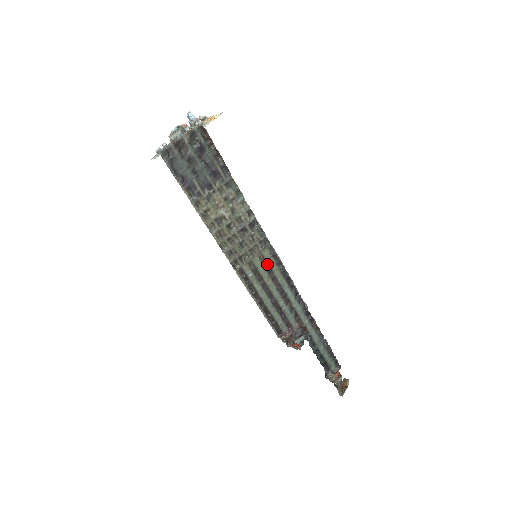
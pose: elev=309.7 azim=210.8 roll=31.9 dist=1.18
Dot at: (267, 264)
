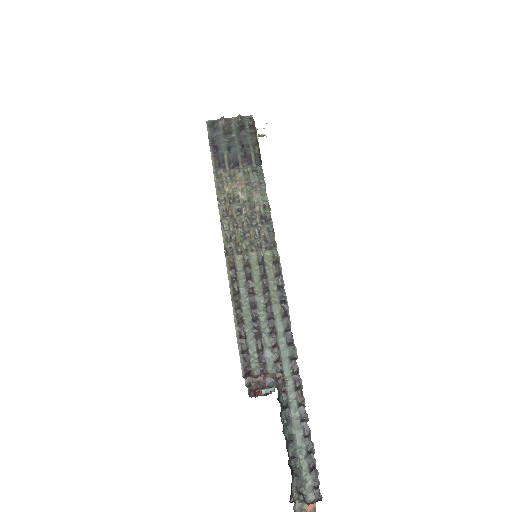
Dot at: (264, 269)
